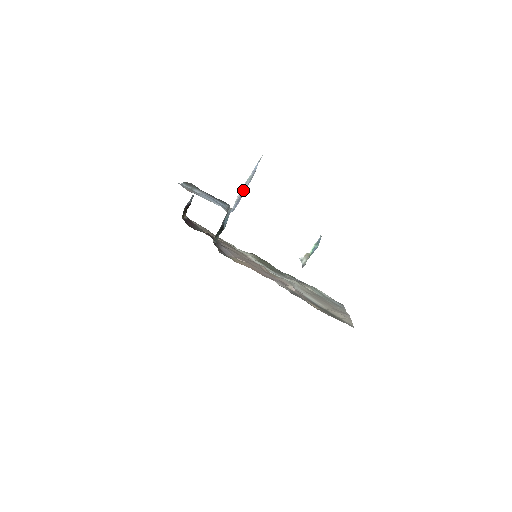
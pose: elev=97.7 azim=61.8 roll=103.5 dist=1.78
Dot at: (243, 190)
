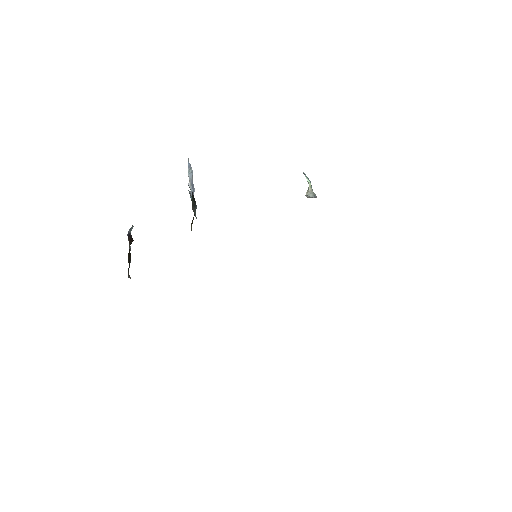
Dot at: (190, 179)
